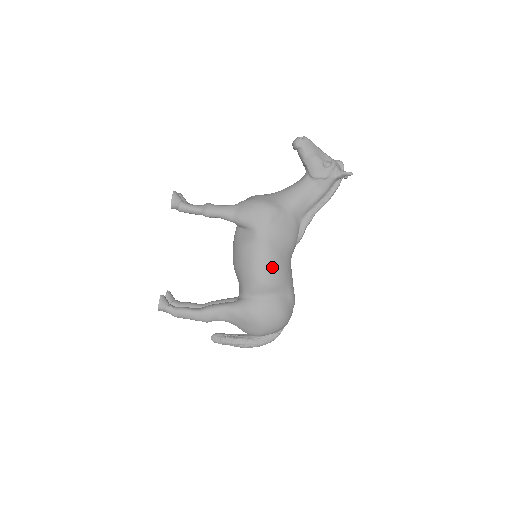
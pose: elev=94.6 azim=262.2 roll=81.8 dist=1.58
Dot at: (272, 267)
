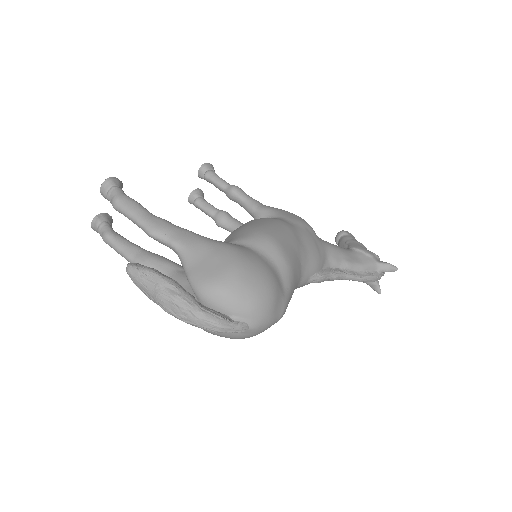
Dot at: (287, 241)
